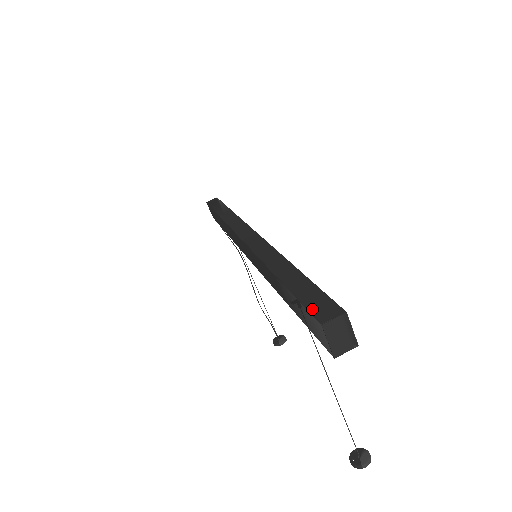
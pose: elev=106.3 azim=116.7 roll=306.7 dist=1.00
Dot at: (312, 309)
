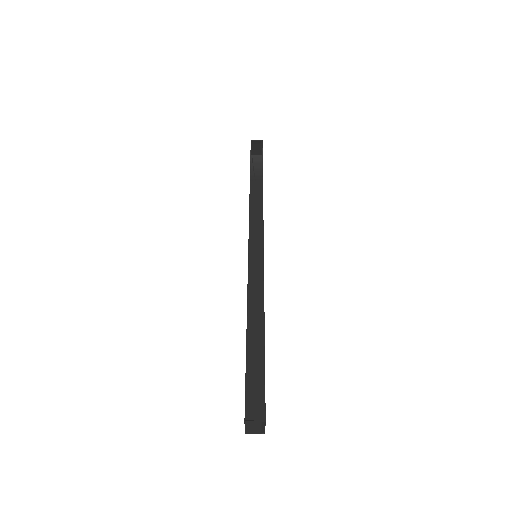
Dot at: (248, 397)
